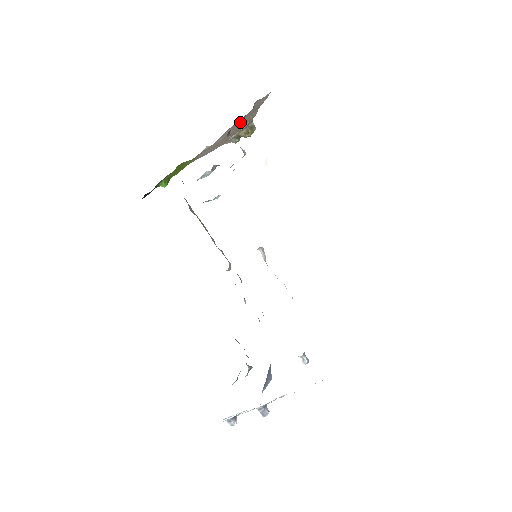
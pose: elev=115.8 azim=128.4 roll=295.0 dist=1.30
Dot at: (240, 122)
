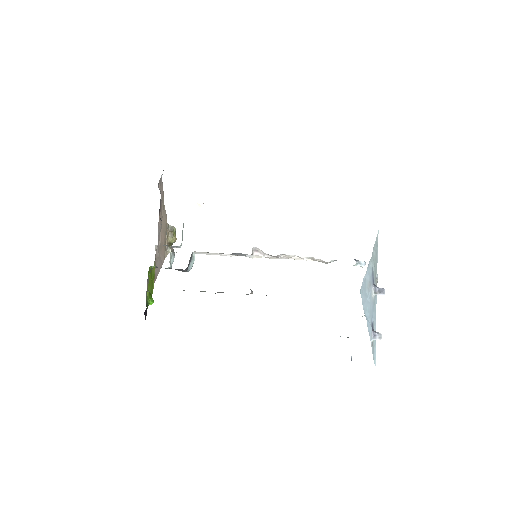
Dot at: (161, 216)
